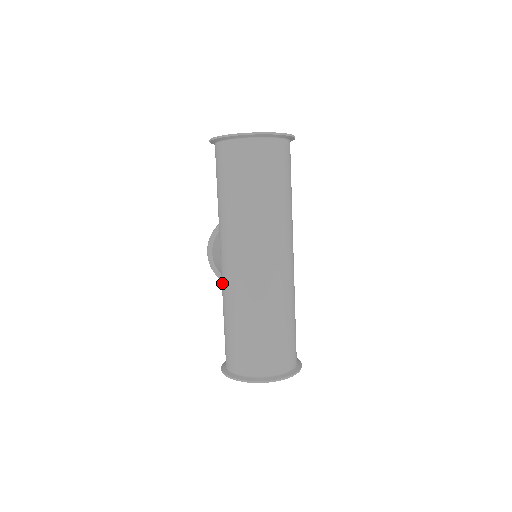
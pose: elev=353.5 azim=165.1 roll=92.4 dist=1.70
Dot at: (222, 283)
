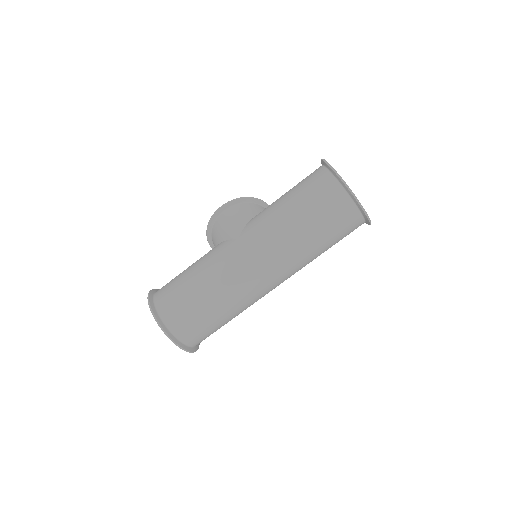
Dot at: (220, 253)
